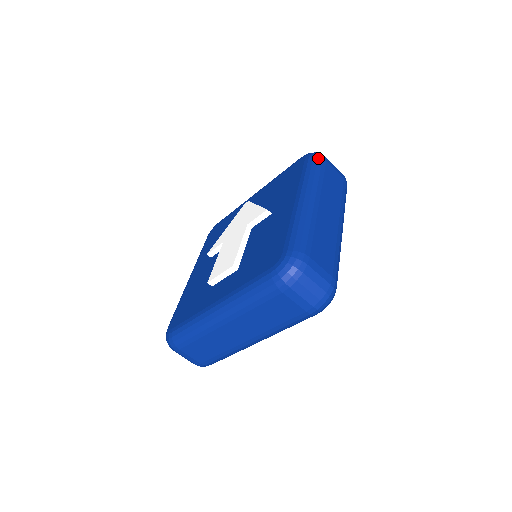
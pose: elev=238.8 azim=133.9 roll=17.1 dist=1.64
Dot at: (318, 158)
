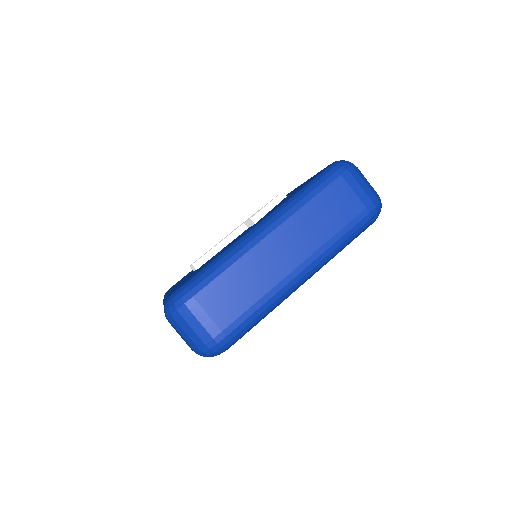
Dot at: (333, 174)
